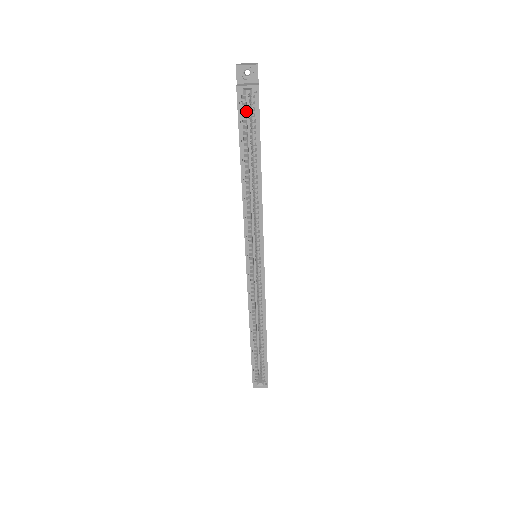
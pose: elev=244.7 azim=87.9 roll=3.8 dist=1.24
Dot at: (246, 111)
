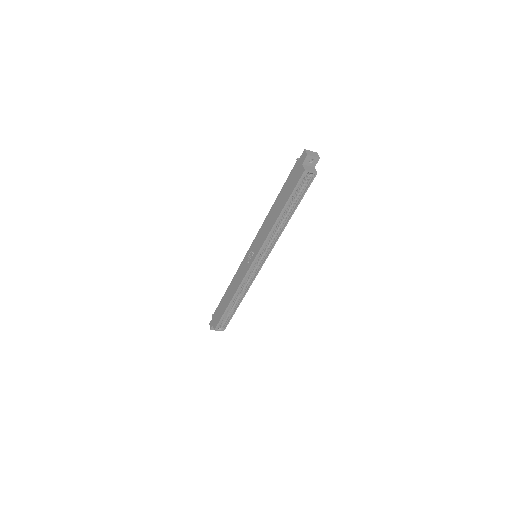
Dot at: occluded
